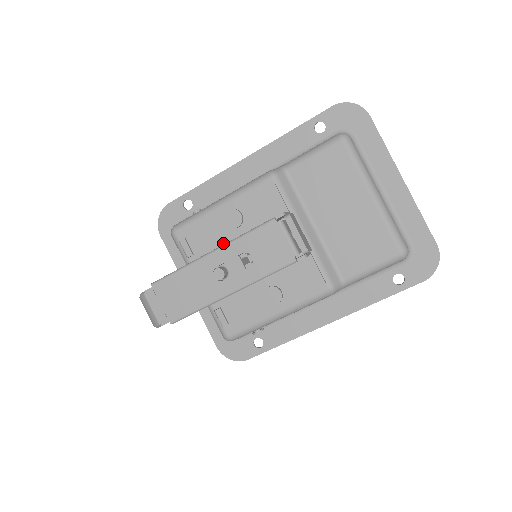
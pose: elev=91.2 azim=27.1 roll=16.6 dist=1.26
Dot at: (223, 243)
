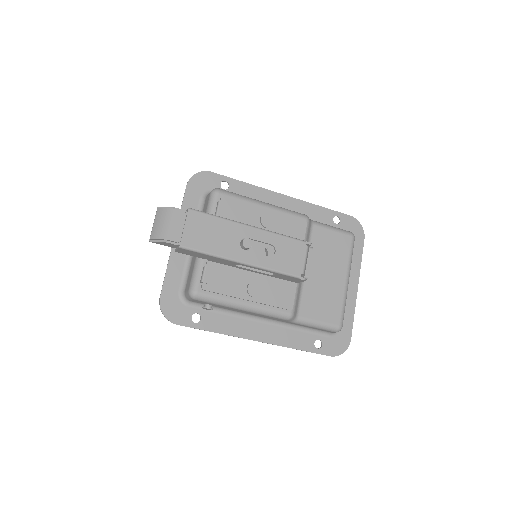
Dot at: occluded
